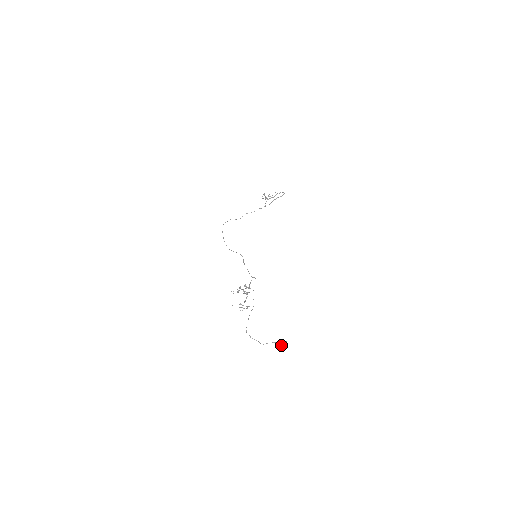
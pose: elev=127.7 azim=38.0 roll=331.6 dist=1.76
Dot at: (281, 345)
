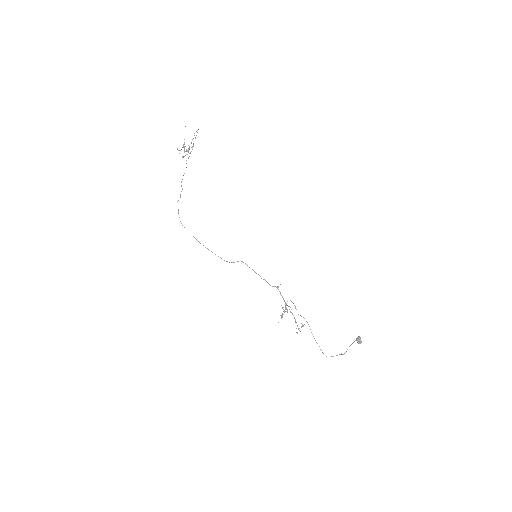
Dot at: occluded
